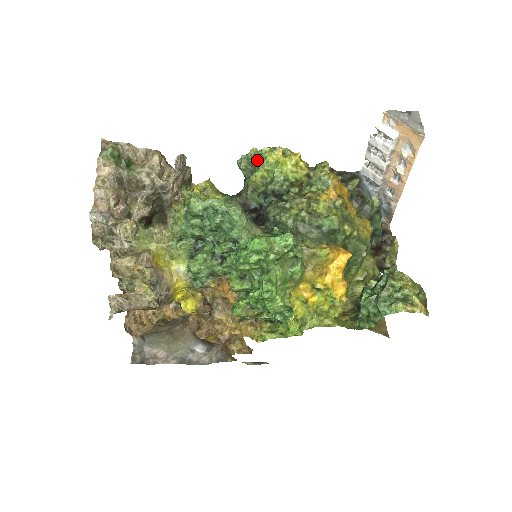
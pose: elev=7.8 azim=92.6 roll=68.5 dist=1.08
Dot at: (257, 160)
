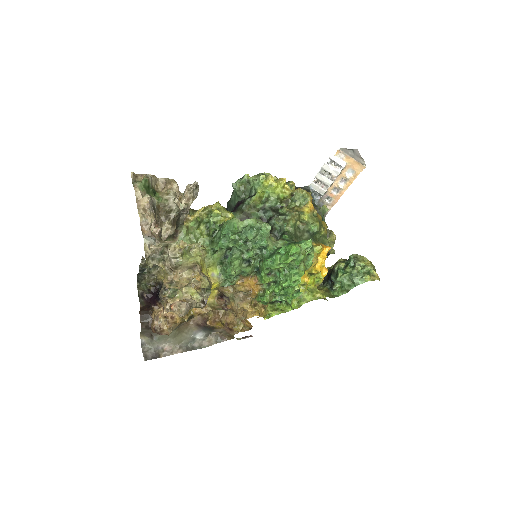
Dot at: (251, 183)
